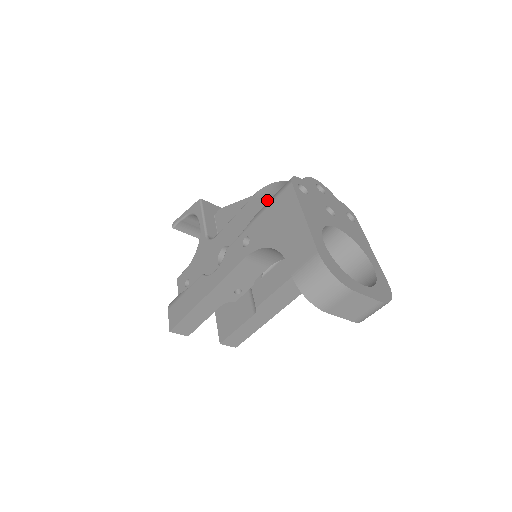
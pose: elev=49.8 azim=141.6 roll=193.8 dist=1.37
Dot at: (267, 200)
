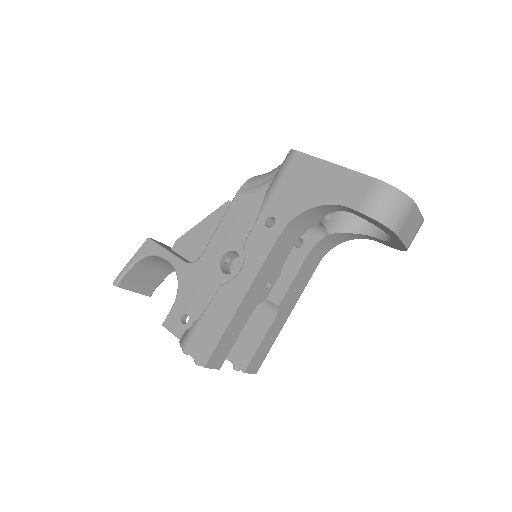
Dot at: (259, 189)
